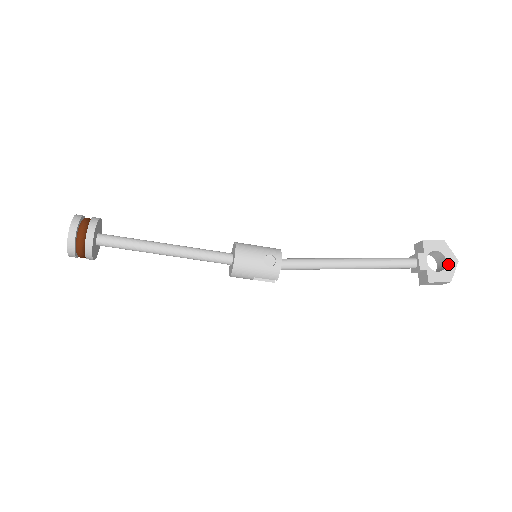
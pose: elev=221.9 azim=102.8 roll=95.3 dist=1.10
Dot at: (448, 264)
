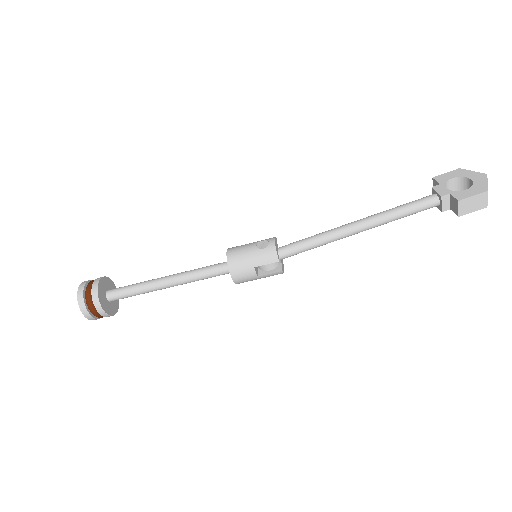
Dot at: (475, 181)
